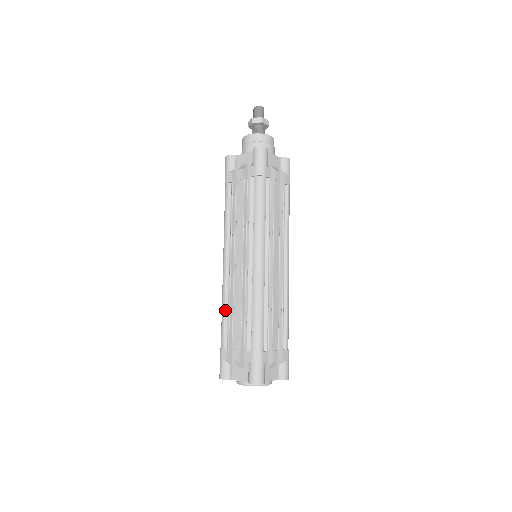
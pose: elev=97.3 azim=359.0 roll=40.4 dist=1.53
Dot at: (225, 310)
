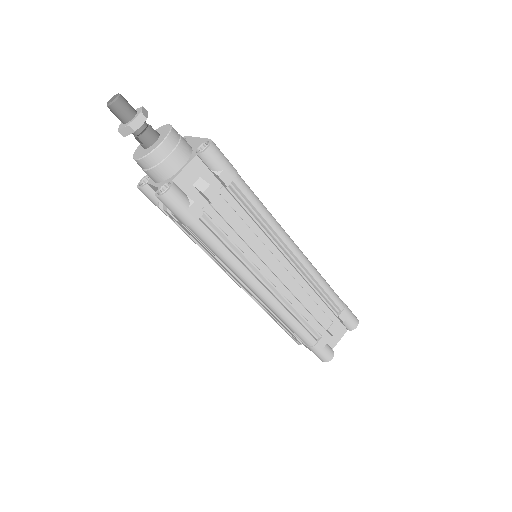
Dot at: (262, 308)
